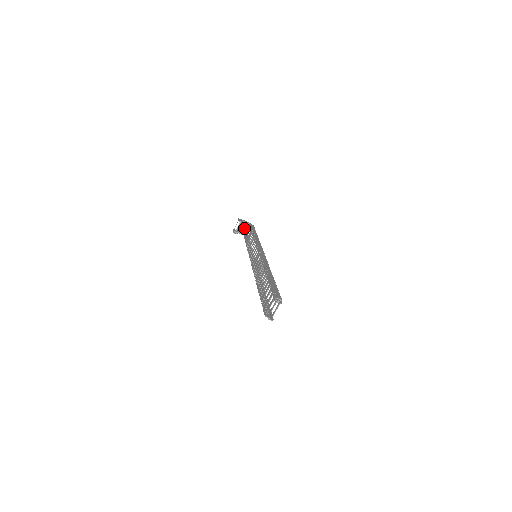
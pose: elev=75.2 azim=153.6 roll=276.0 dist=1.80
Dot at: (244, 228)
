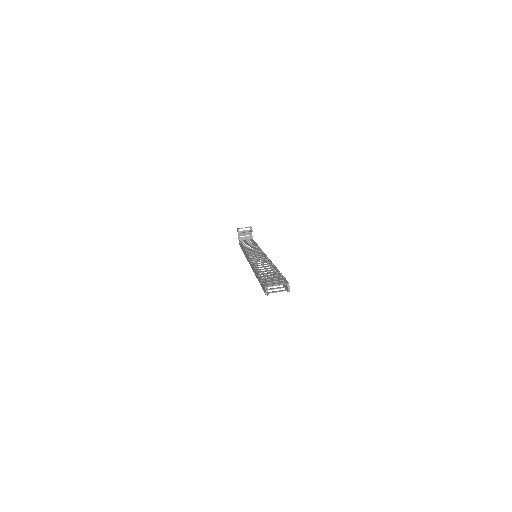
Dot at: (246, 237)
